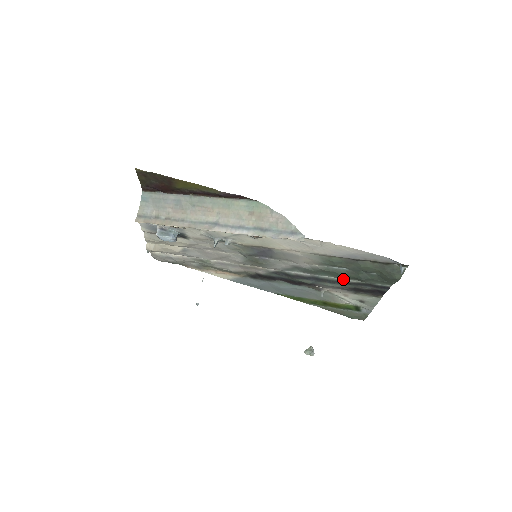
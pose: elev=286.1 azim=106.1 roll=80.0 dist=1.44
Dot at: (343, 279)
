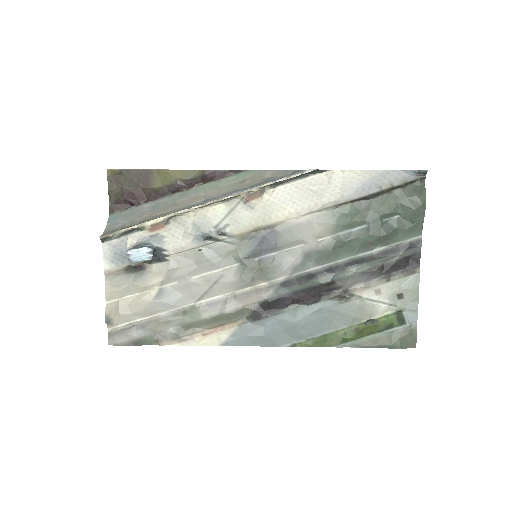
Dot at: (366, 252)
